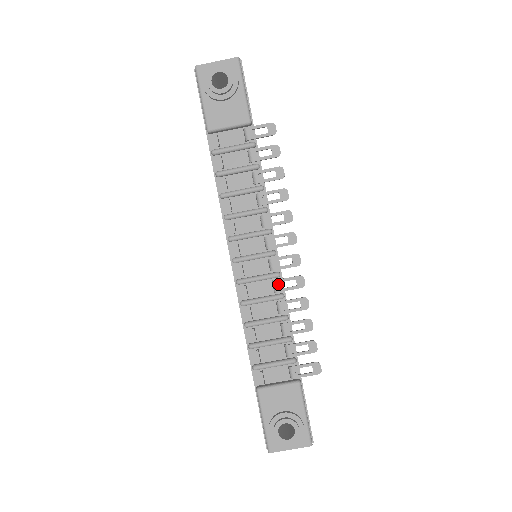
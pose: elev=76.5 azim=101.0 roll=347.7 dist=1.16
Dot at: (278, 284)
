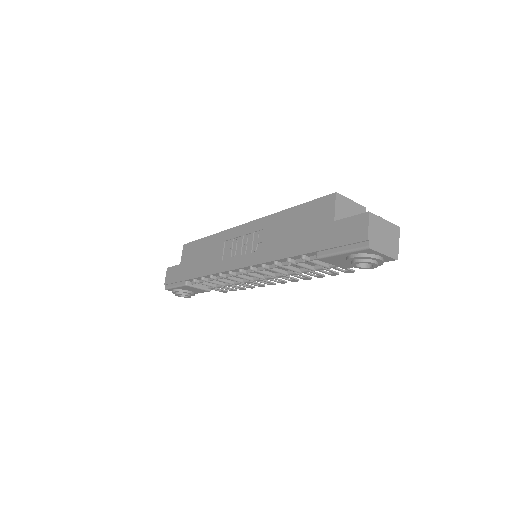
Dot at: (249, 282)
